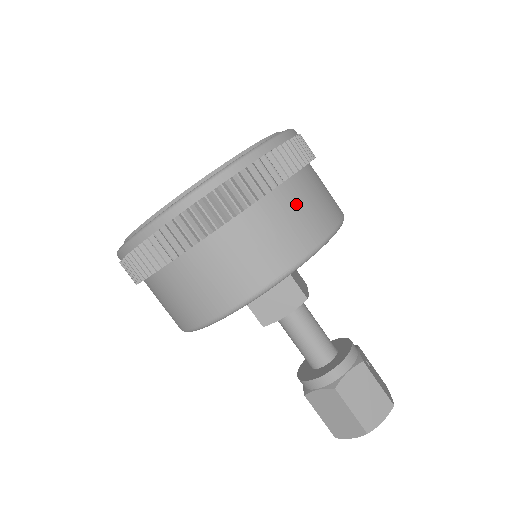
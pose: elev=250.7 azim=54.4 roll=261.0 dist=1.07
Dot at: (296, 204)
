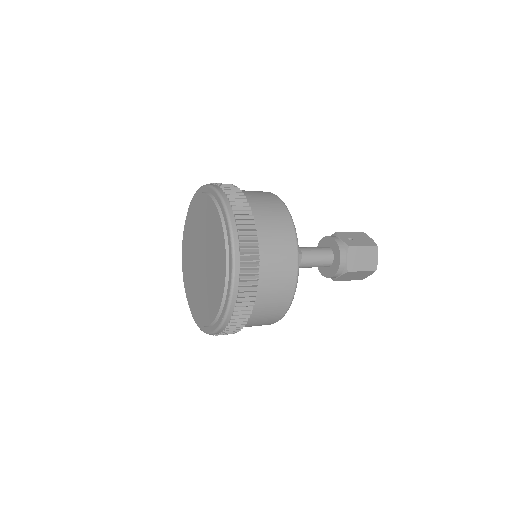
Dot at: (271, 246)
